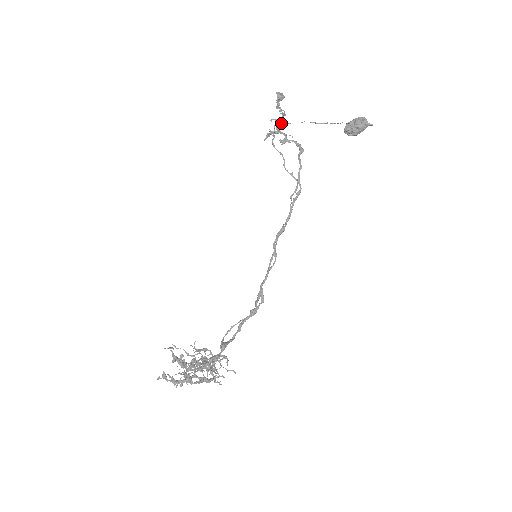
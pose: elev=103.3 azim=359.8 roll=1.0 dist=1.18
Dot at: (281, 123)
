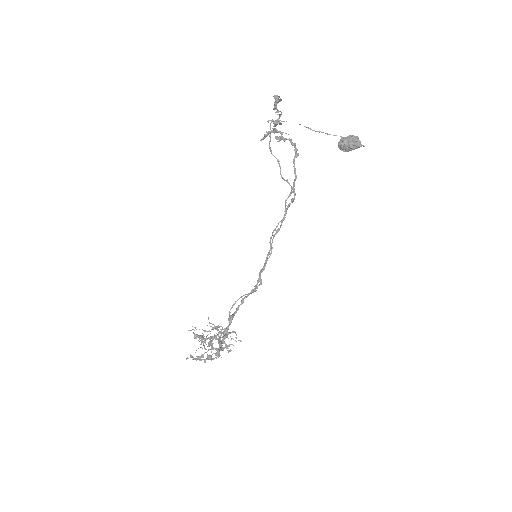
Dot at: occluded
